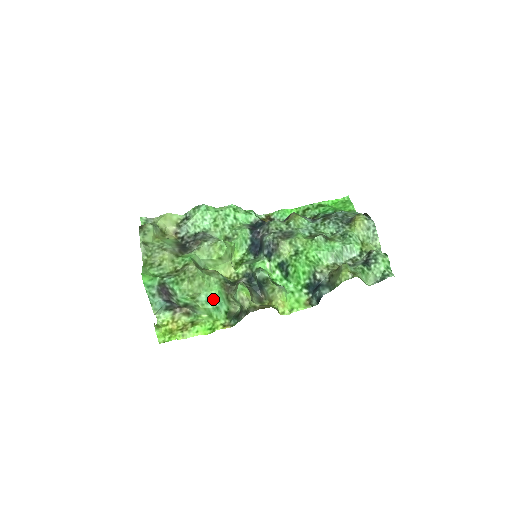
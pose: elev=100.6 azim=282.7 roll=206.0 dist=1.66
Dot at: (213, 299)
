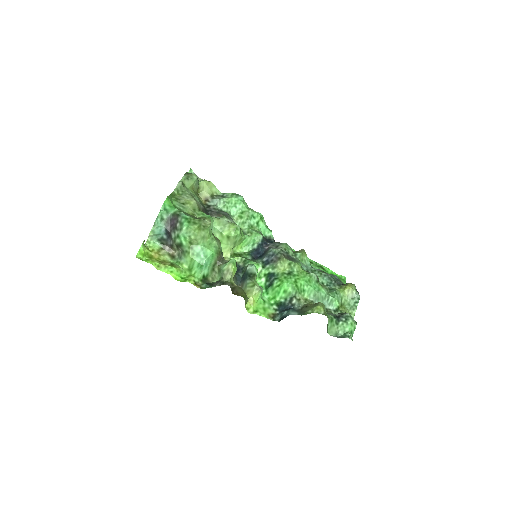
Dot at: (204, 256)
